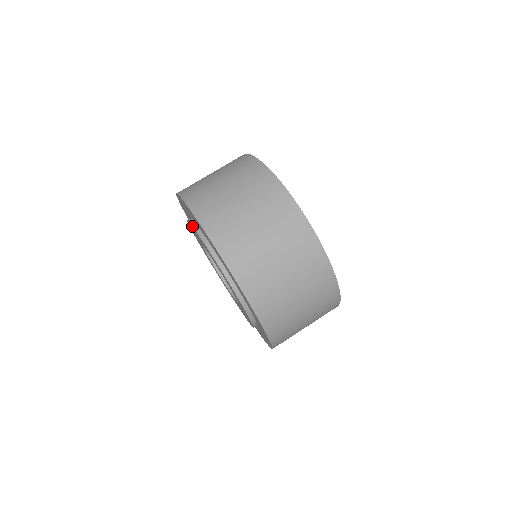
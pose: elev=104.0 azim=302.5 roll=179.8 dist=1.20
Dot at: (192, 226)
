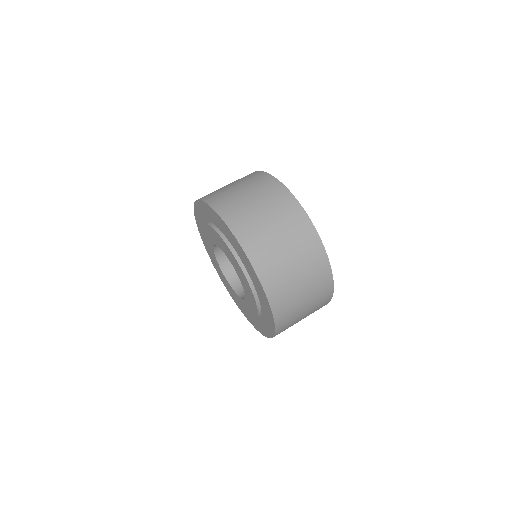
Dot at: (219, 235)
